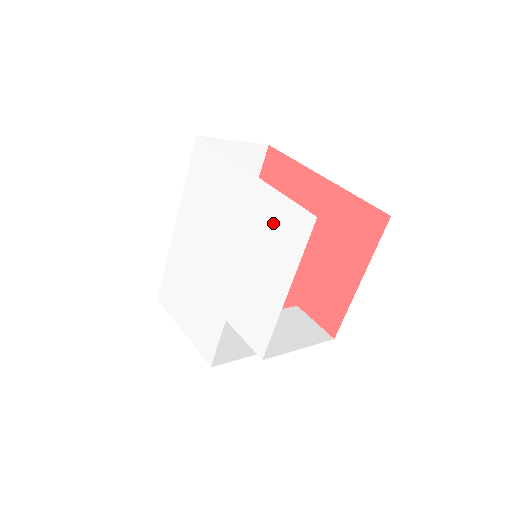
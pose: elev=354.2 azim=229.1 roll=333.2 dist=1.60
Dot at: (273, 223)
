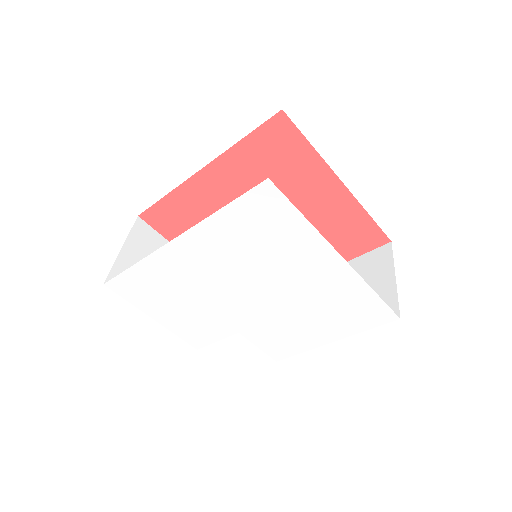
Dot at: (349, 304)
